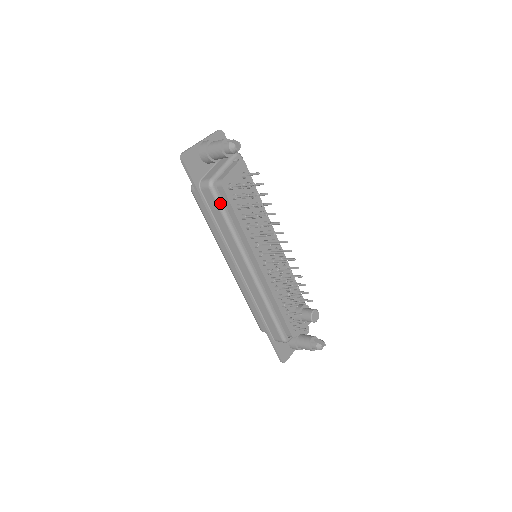
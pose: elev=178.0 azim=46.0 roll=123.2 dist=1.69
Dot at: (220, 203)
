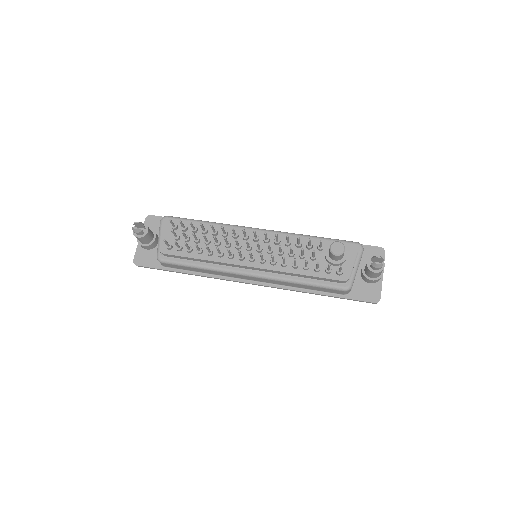
Dot at: (177, 263)
